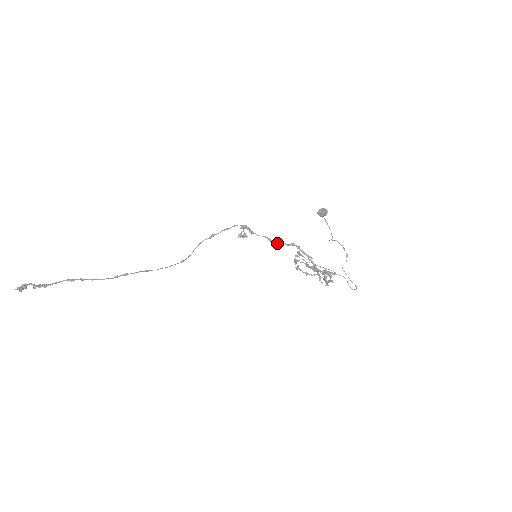
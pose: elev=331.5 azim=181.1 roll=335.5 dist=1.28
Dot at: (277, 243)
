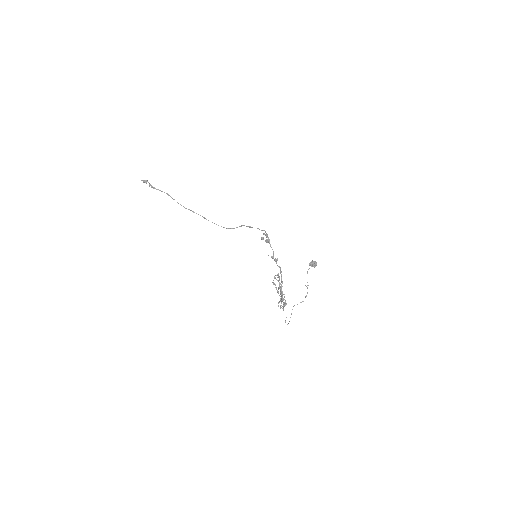
Dot at: (275, 259)
